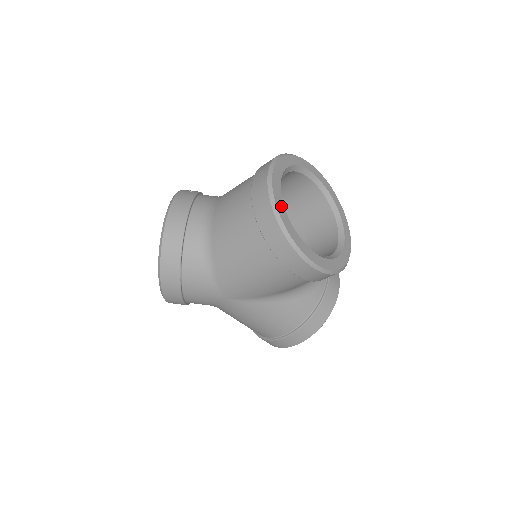
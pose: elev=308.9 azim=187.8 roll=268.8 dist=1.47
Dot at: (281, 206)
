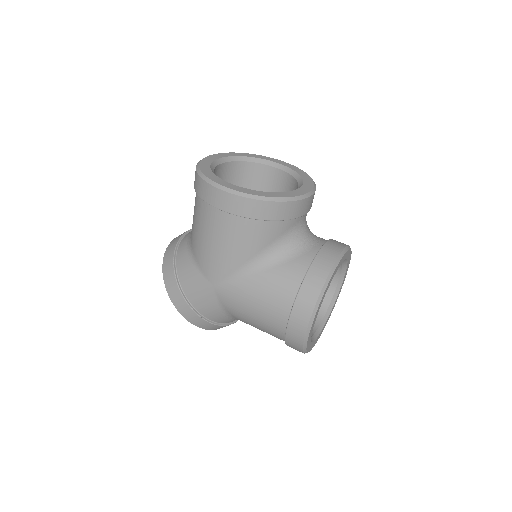
Dot at: (206, 167)
